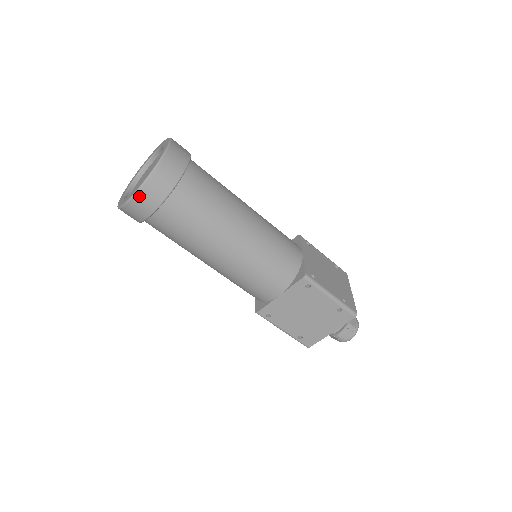
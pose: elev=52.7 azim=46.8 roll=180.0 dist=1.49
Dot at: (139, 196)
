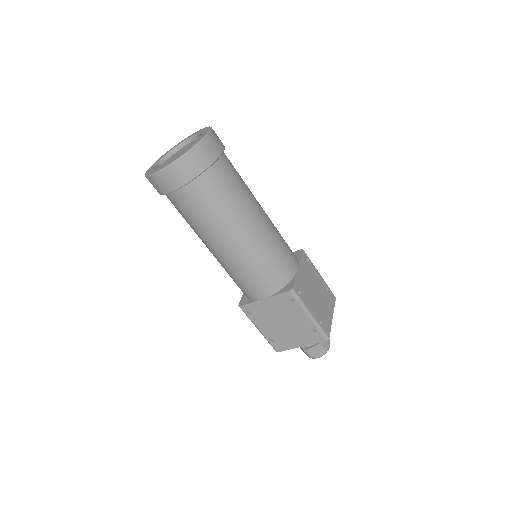
Dot at: (165, 173)
